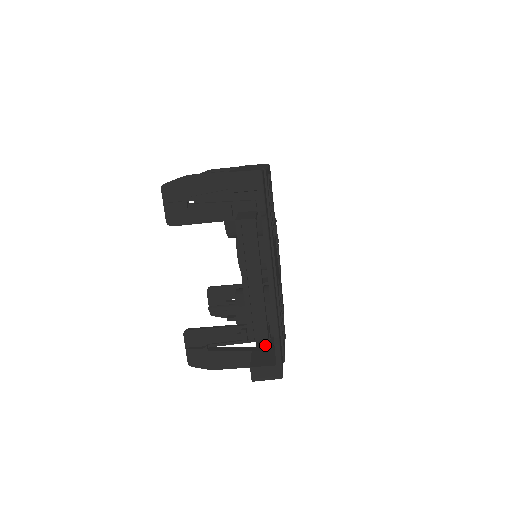
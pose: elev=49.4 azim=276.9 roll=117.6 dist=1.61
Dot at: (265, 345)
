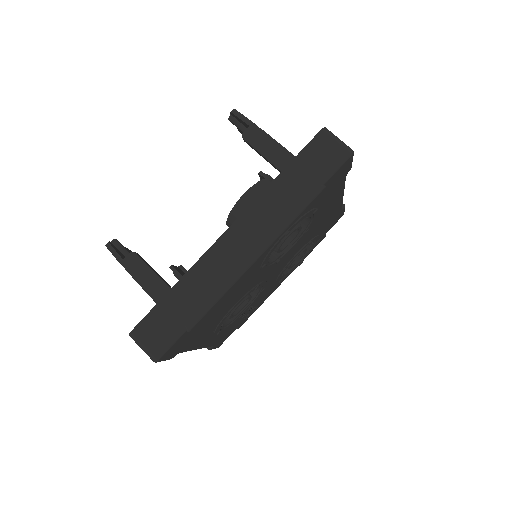
Dot at: (270, 206)
